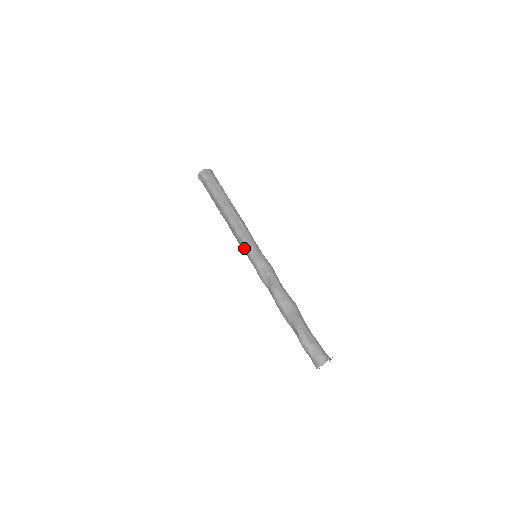
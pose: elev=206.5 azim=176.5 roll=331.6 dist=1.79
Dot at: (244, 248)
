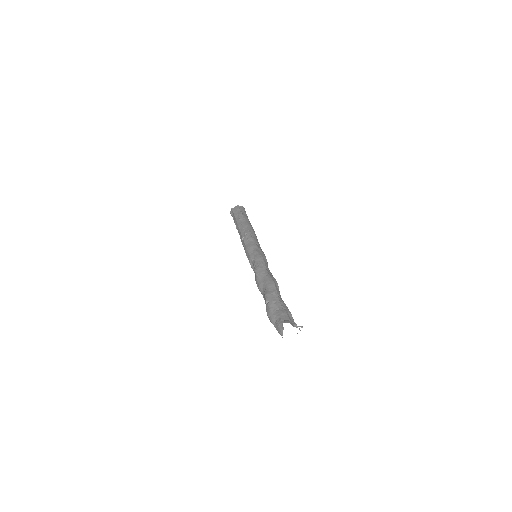
Dot at: occluded
